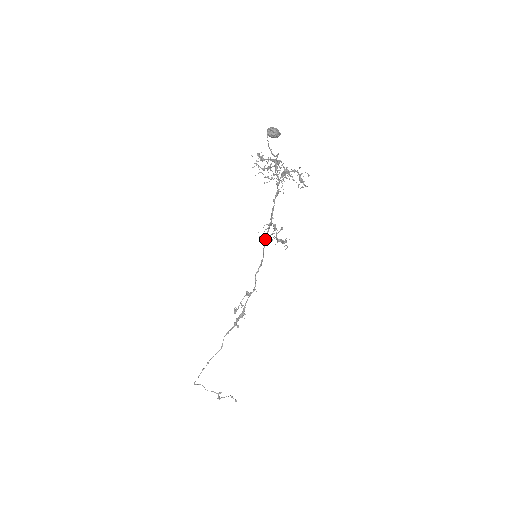
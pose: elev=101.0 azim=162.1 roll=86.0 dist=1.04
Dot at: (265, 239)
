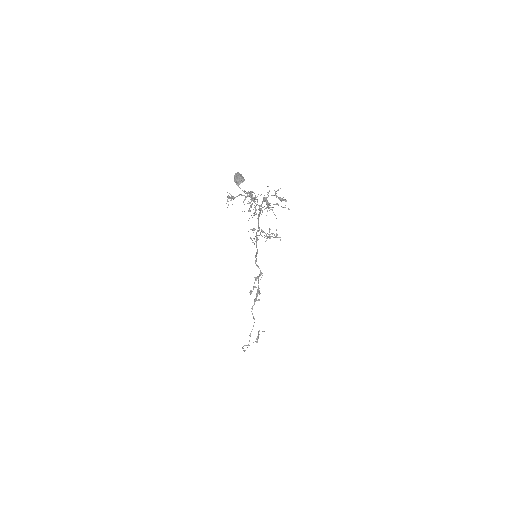
Dot at: (256, 241)
